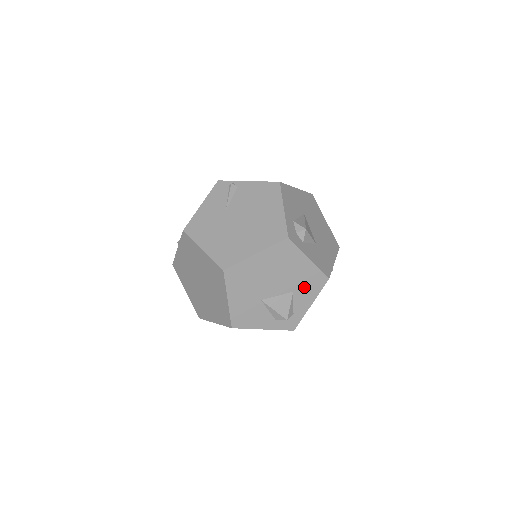
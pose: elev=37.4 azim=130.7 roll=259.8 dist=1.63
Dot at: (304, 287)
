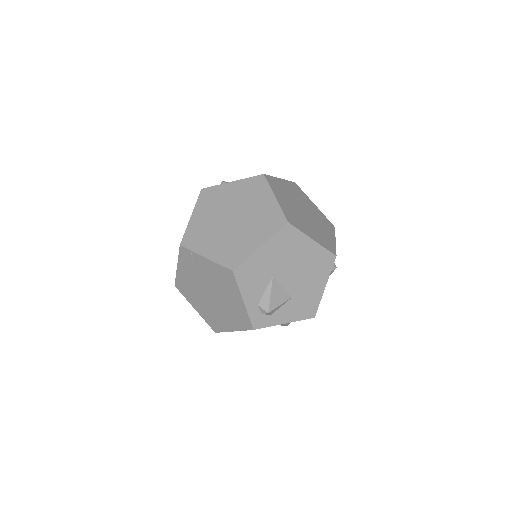
Dot at: (299, 303)
